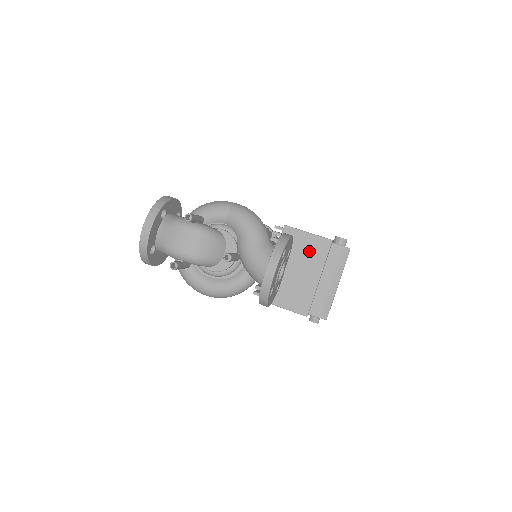
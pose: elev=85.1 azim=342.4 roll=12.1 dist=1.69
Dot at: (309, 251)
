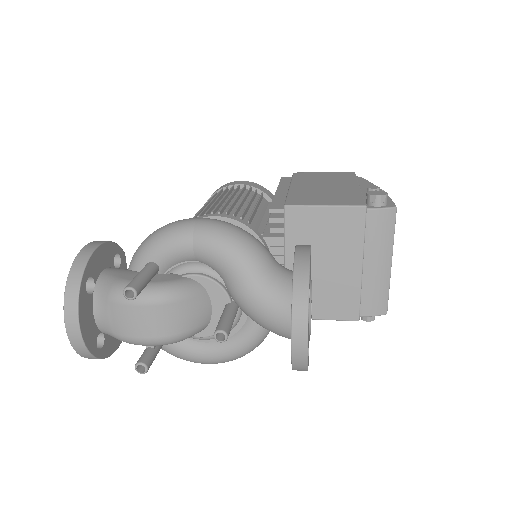
Dot at: (334, 233)
